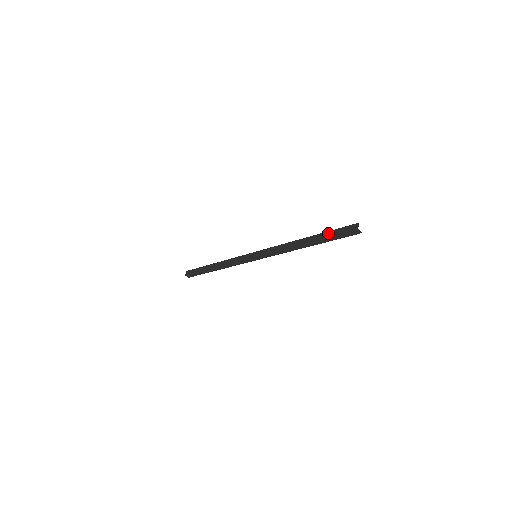
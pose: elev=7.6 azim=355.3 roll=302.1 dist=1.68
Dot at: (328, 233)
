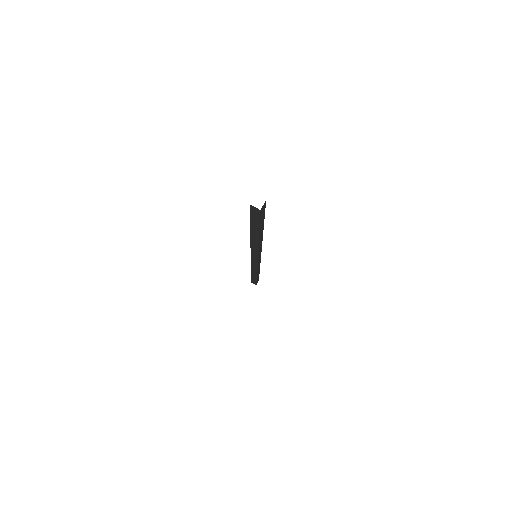
Dot at: occluded
